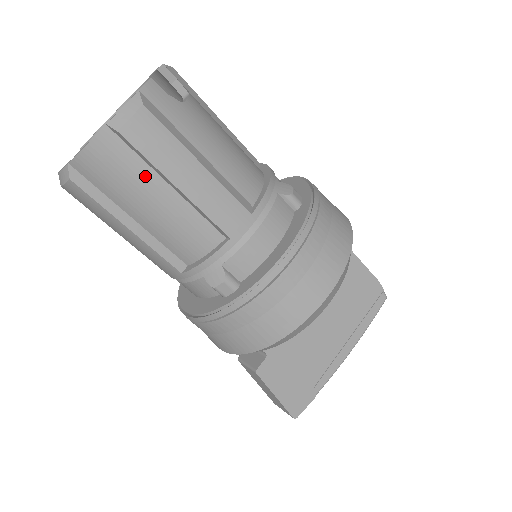
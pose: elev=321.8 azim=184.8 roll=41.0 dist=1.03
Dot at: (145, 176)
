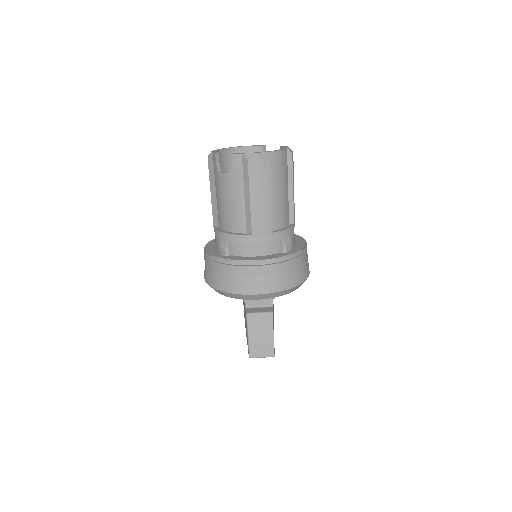
Dot at: (286, 177)
